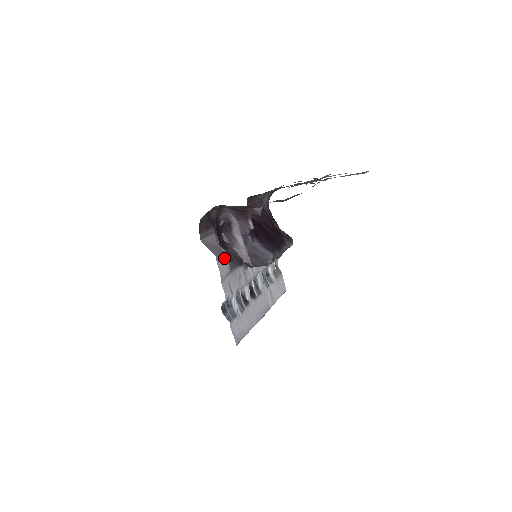
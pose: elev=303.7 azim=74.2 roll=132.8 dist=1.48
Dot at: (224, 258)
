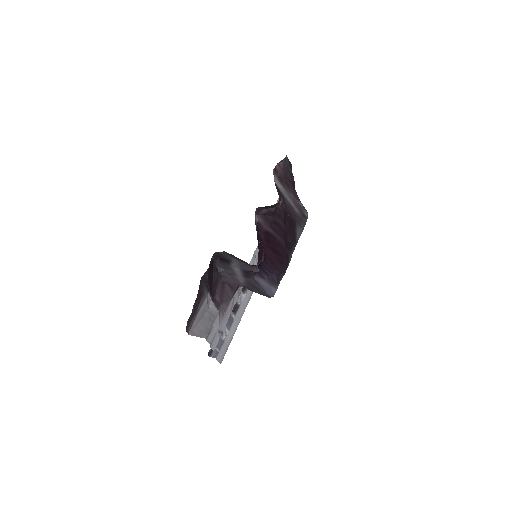
Dot at: (216, 321)
